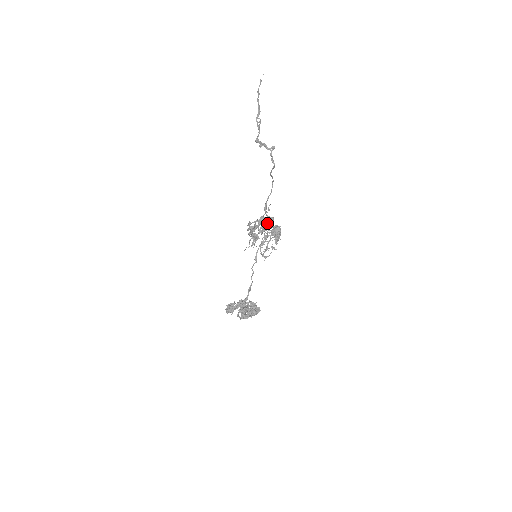
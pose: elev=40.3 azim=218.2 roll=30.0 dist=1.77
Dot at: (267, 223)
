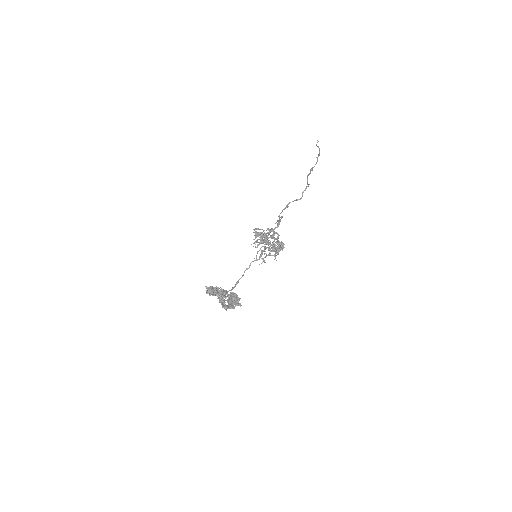
Dot at: (268, 238)
